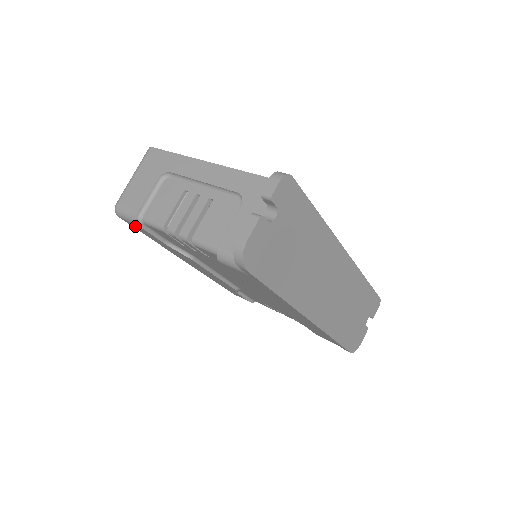
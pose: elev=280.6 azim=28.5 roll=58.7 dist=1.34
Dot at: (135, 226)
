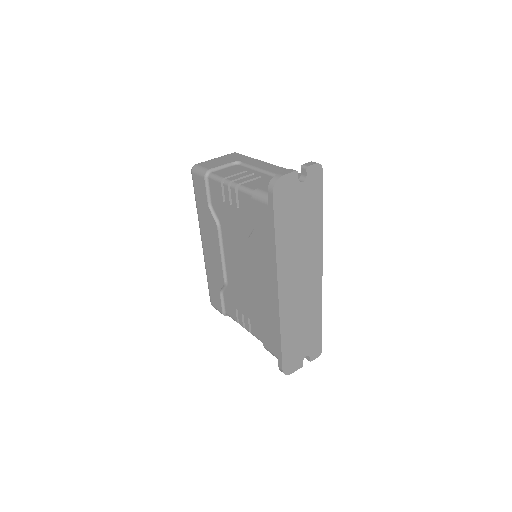
Dot at: (198, 182)
